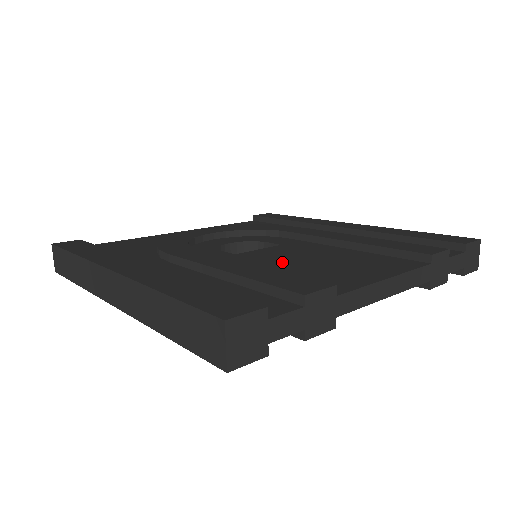
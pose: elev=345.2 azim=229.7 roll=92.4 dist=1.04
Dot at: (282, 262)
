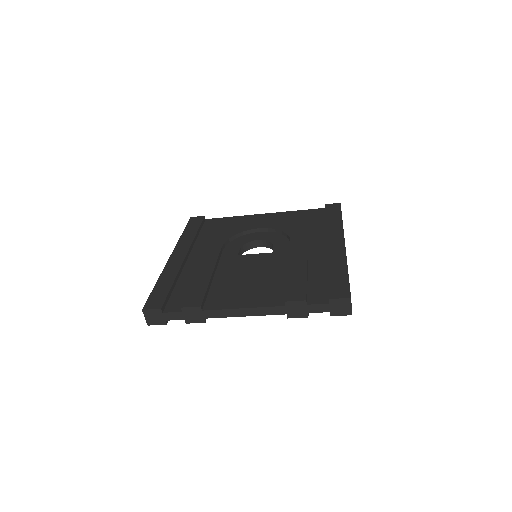
Dot at: (238, 273)
